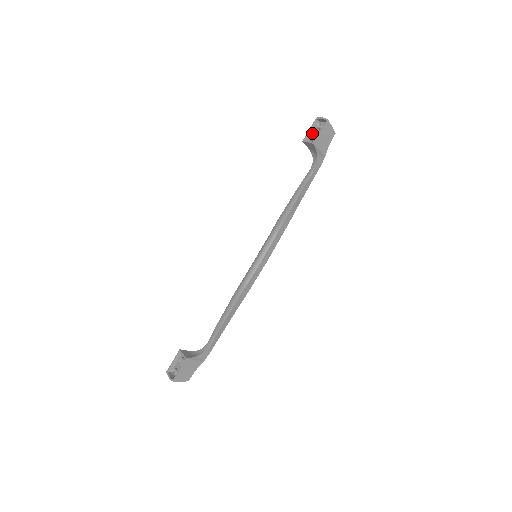
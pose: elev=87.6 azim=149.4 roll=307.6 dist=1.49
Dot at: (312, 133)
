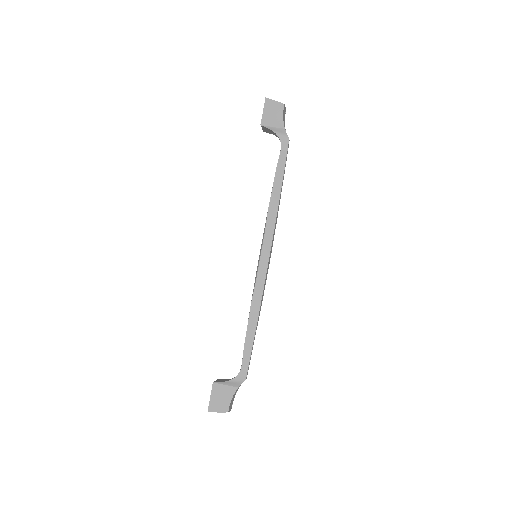
Dot at: occluded
